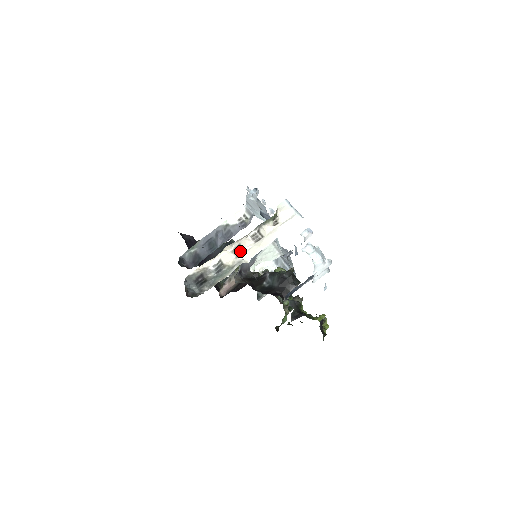
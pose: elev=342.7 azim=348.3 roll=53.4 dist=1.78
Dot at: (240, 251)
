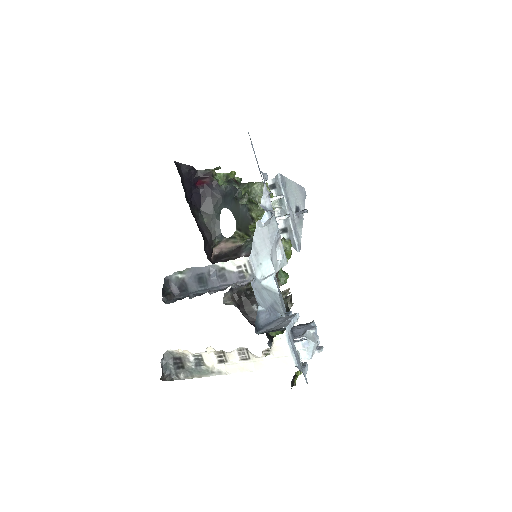
Dot at: (223, 358)
